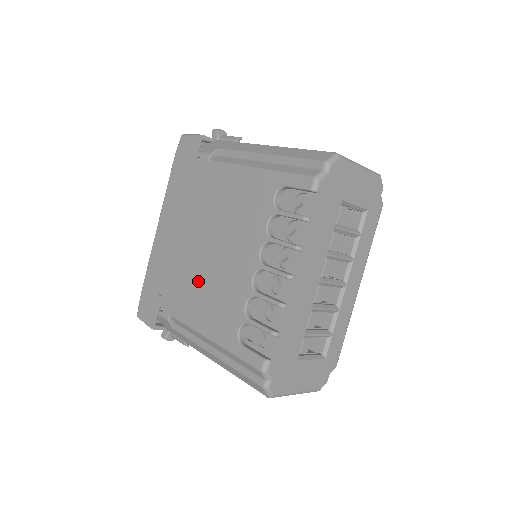
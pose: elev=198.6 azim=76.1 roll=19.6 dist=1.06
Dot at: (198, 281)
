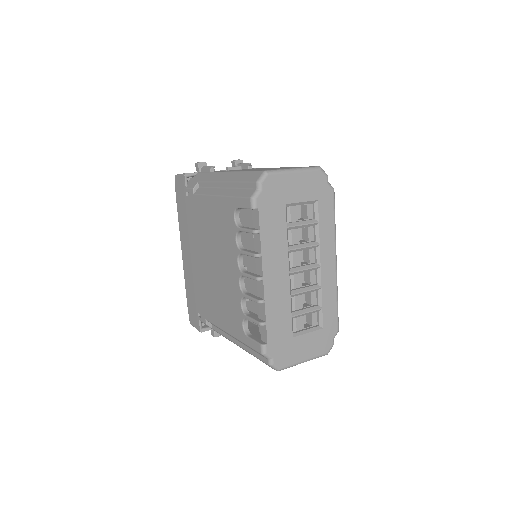
Dot at: (213, 291)
